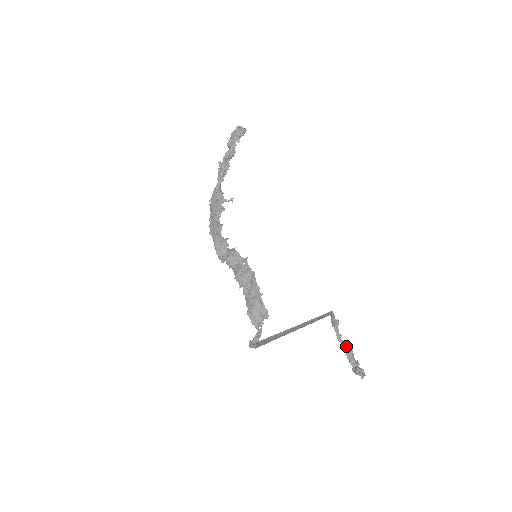
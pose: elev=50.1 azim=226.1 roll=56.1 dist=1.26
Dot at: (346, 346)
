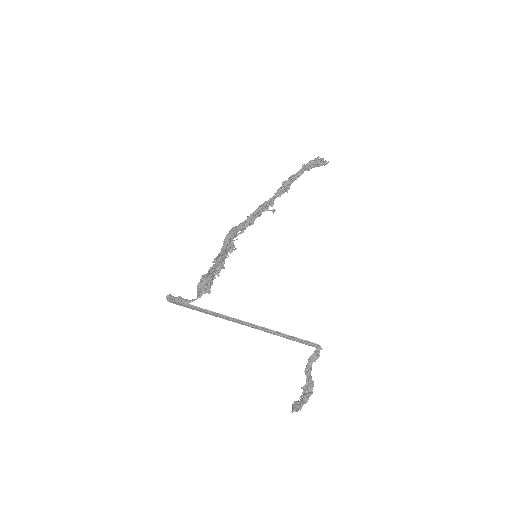
Dot at: (309, 381)
